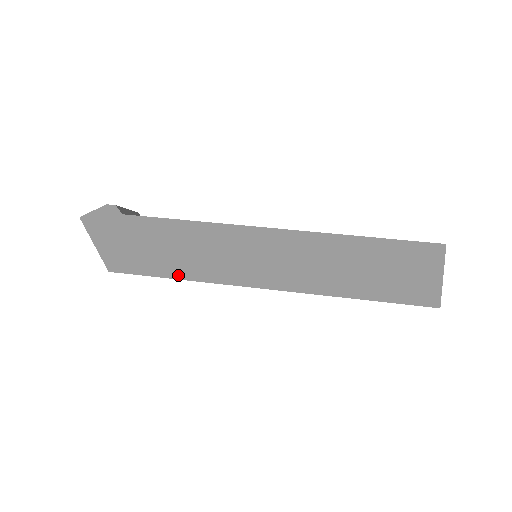
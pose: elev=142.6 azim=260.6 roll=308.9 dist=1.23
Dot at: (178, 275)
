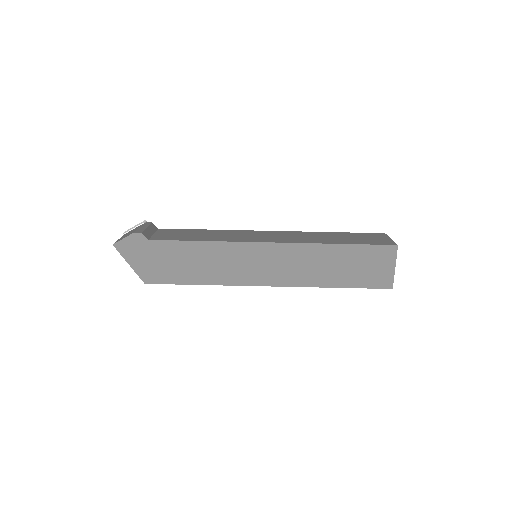
Dot at: (200, 282)
